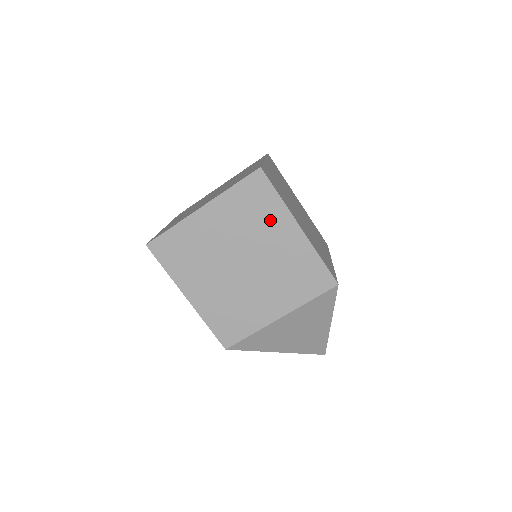
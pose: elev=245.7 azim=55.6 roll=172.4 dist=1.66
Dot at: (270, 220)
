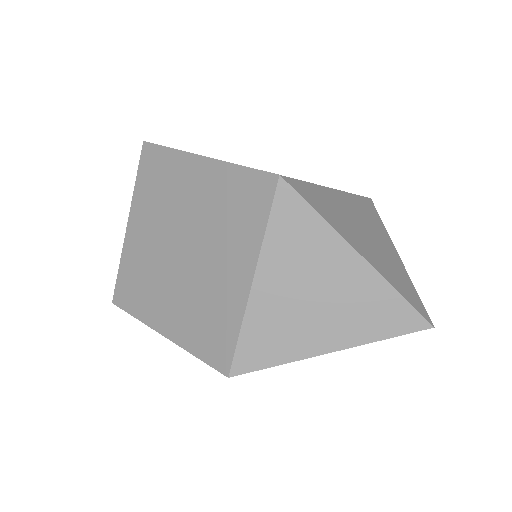
Dot at: (176, 178)
